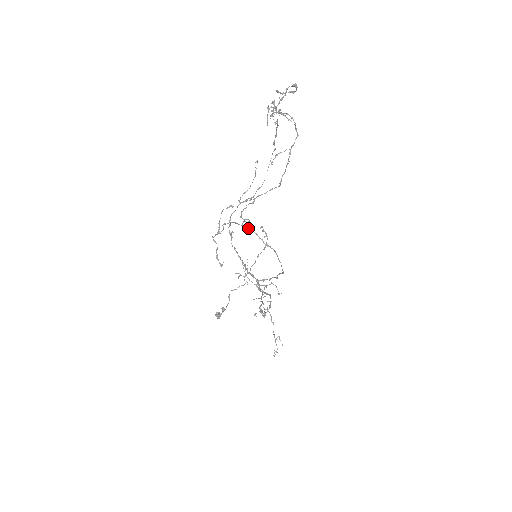
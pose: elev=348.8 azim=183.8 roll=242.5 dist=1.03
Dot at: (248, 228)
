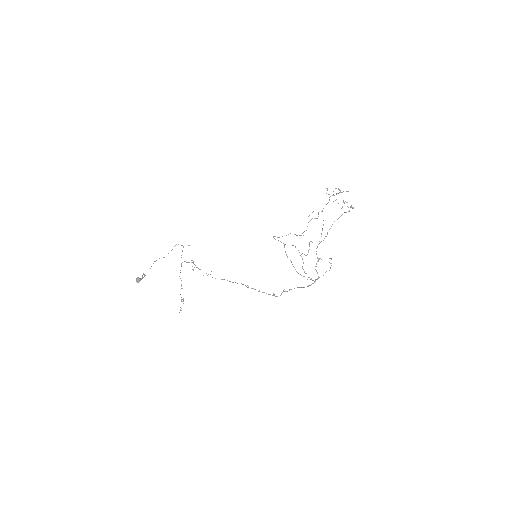
Dot at: (284, 246)
